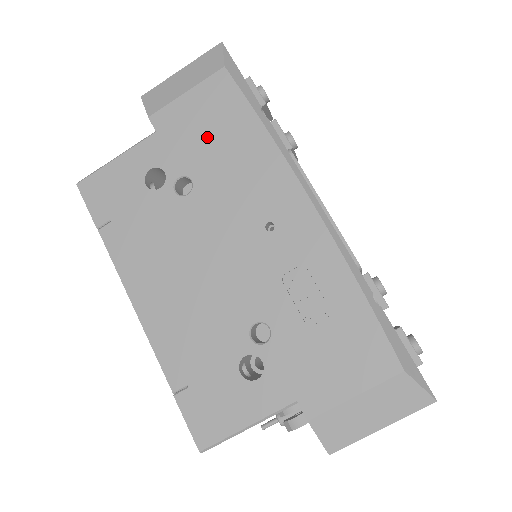
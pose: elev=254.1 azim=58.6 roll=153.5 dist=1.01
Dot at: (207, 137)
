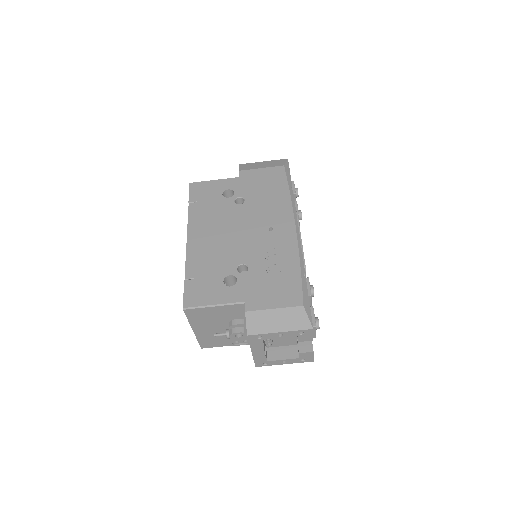
Dot at: (261, 187)
